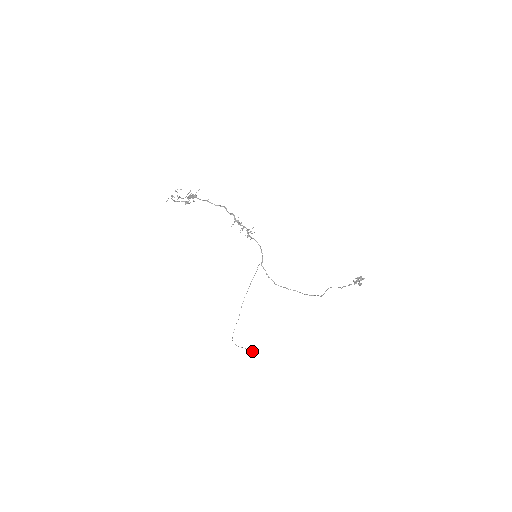
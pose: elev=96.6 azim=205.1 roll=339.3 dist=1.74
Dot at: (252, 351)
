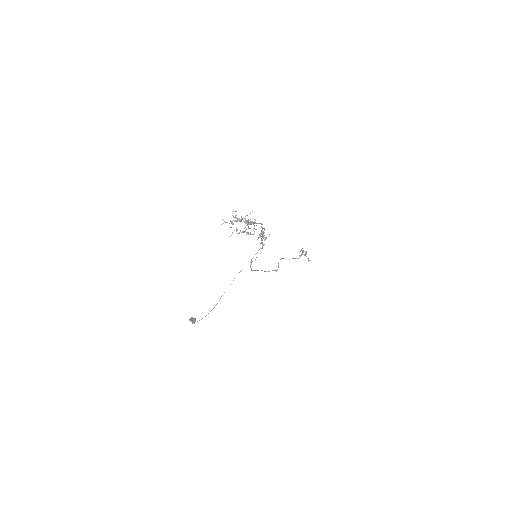
Dot at: occluded
